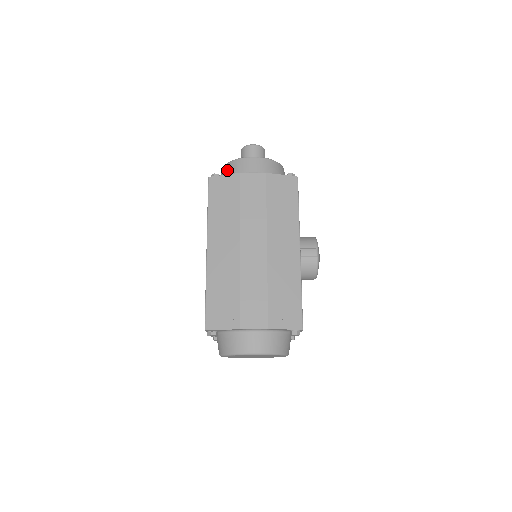
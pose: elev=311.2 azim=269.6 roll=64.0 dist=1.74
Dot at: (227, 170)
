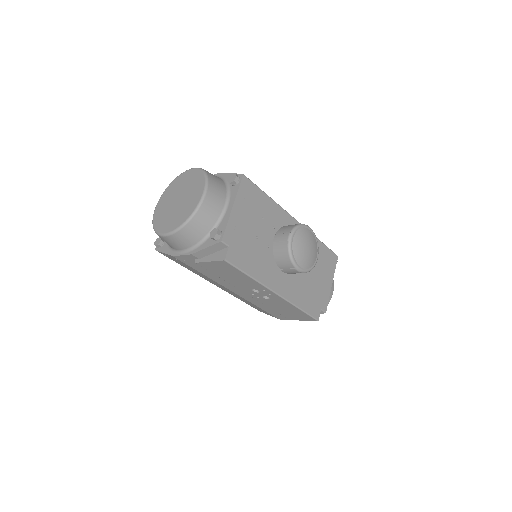
Dot at: occluded
